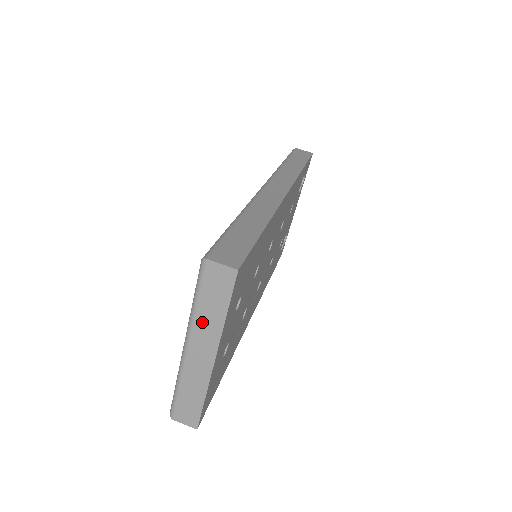
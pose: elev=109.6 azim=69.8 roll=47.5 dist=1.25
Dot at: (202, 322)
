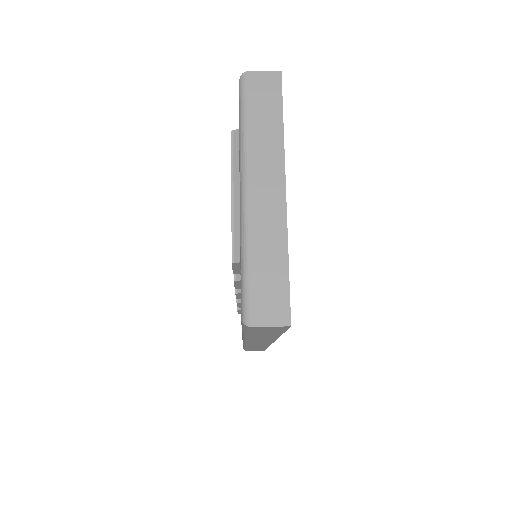
Dot at: (258, 145)
